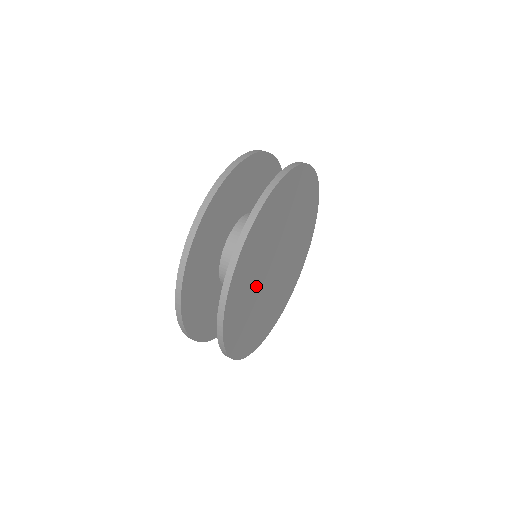
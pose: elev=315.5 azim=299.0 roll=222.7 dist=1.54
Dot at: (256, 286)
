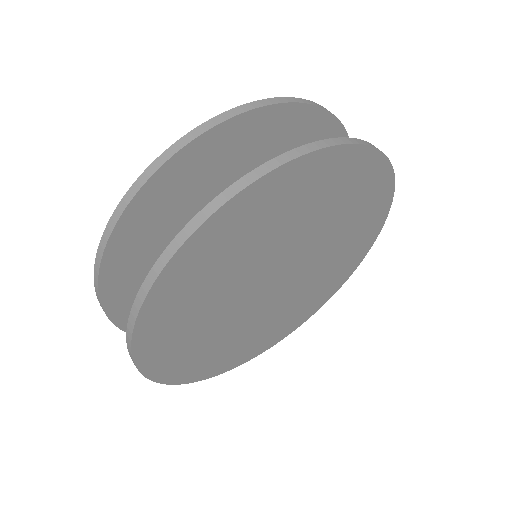
Dot at: (222, 320)
